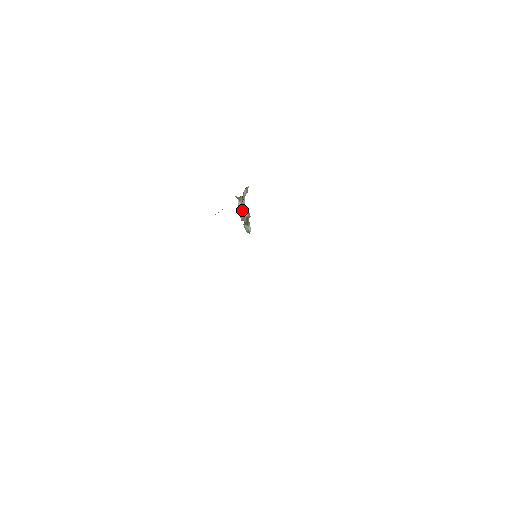
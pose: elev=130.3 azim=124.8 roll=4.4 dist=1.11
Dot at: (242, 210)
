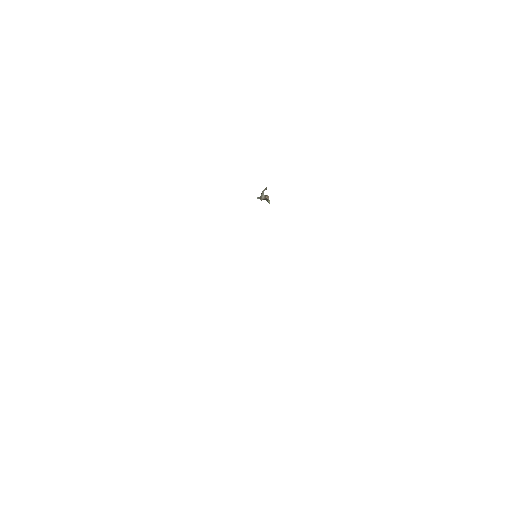
Dot at: (261, 198)
